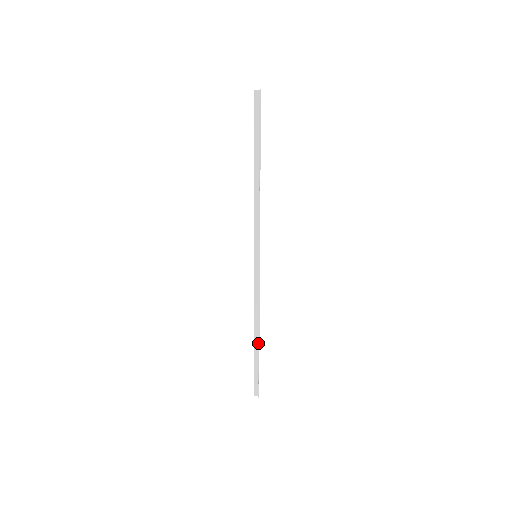
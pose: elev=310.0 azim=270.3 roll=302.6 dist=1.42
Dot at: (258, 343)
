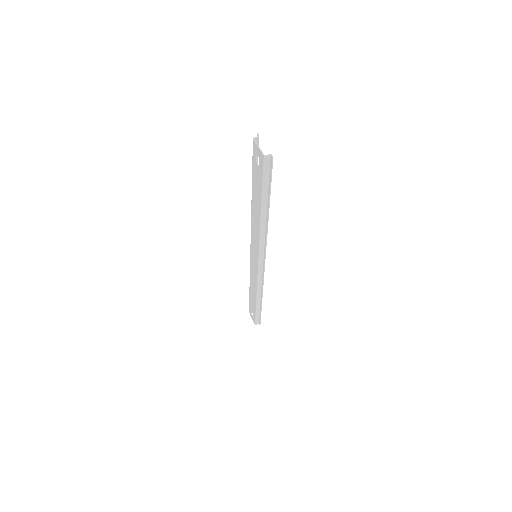
Dot at: (260, 302)
